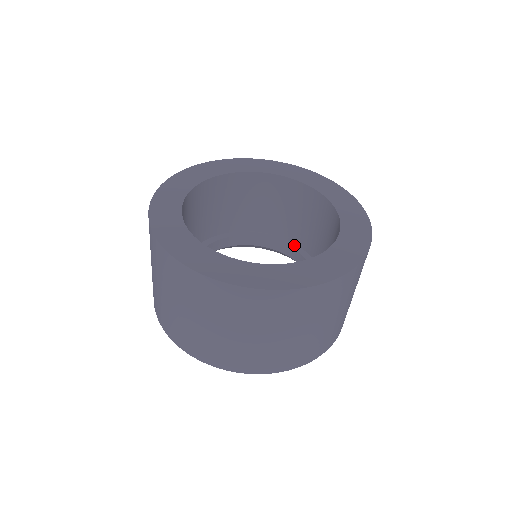
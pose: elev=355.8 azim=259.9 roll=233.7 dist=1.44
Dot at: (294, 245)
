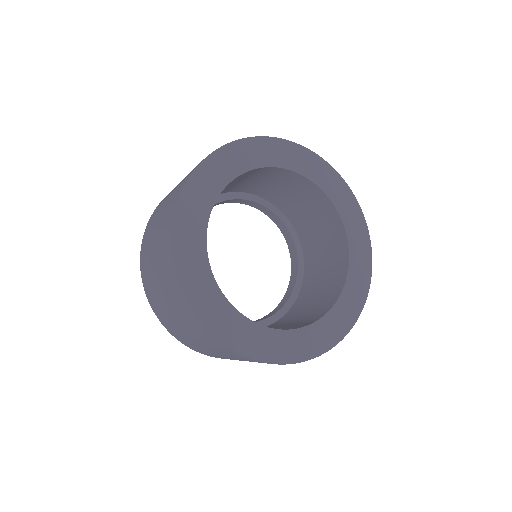
Dot at: (255, 197)
